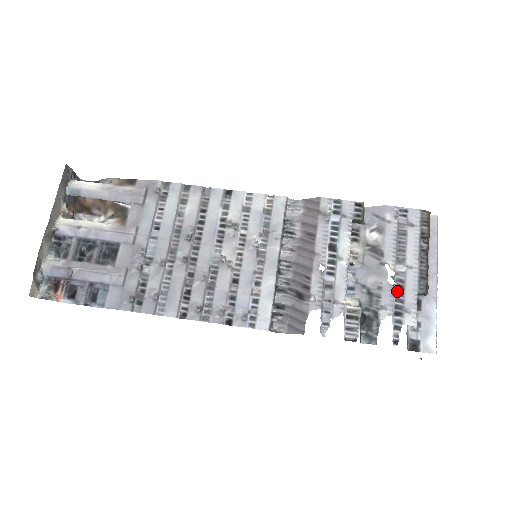
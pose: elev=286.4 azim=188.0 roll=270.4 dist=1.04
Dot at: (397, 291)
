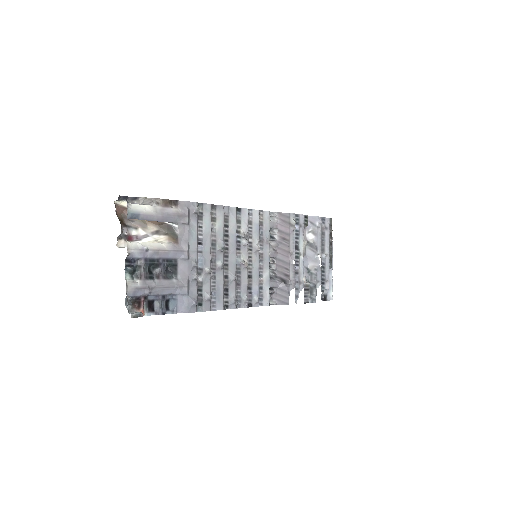
Dot at: (322, 270)
